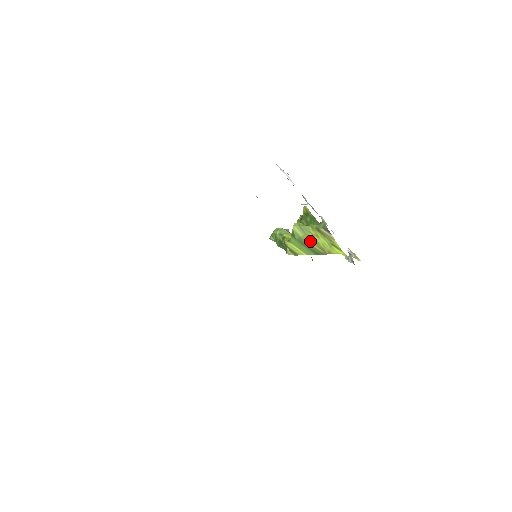
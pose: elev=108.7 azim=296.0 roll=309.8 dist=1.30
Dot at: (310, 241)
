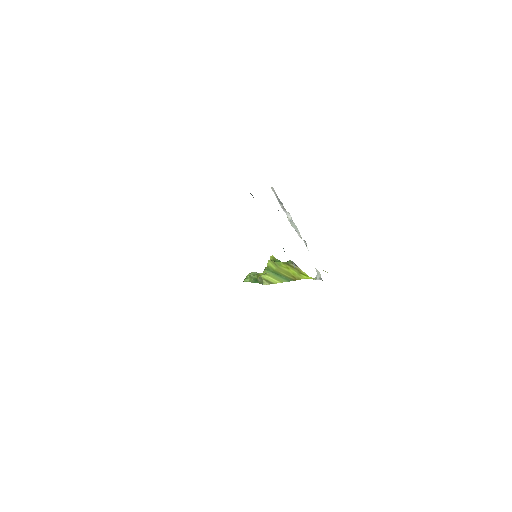
Dot at: (282, 272)
